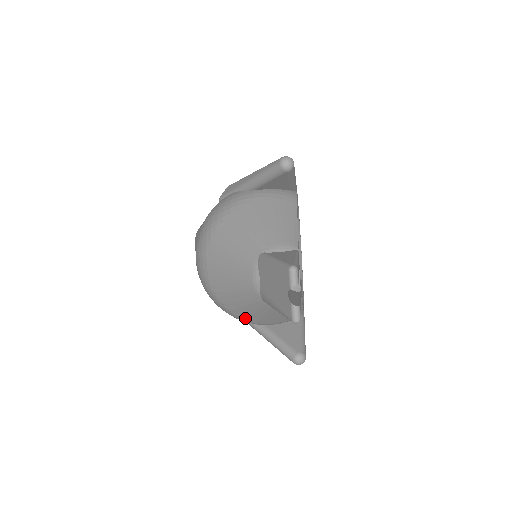
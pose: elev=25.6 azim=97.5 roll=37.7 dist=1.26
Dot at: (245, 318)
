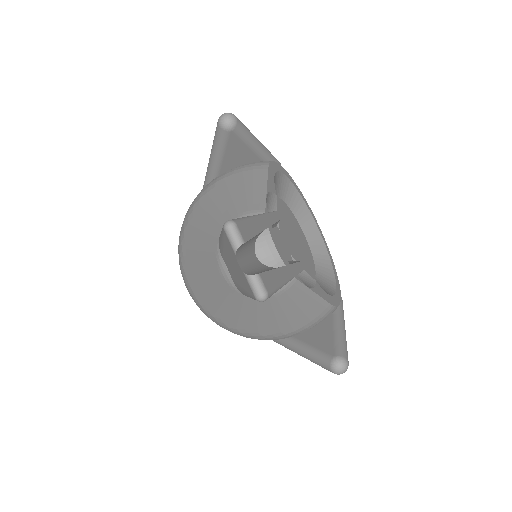
Dot at: (256, 333)
